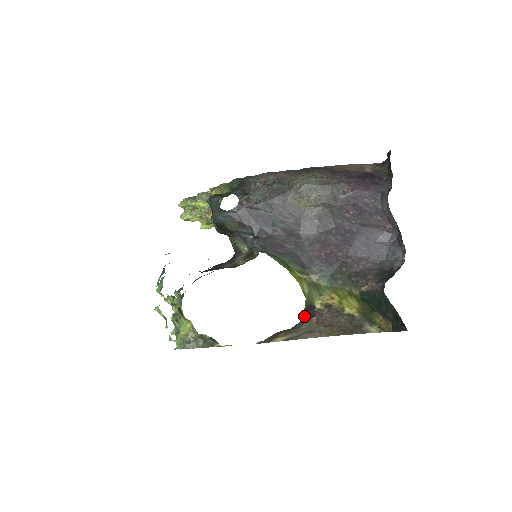
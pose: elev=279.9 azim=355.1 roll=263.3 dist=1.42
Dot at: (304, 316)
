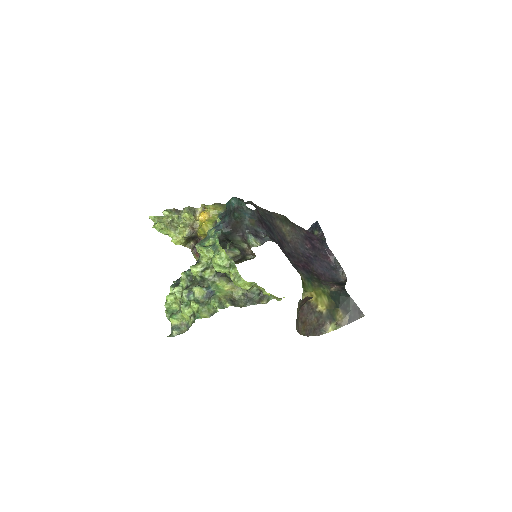
Dot at: occluded
